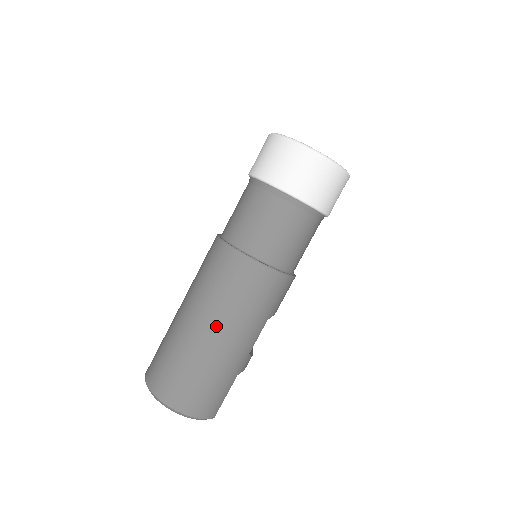
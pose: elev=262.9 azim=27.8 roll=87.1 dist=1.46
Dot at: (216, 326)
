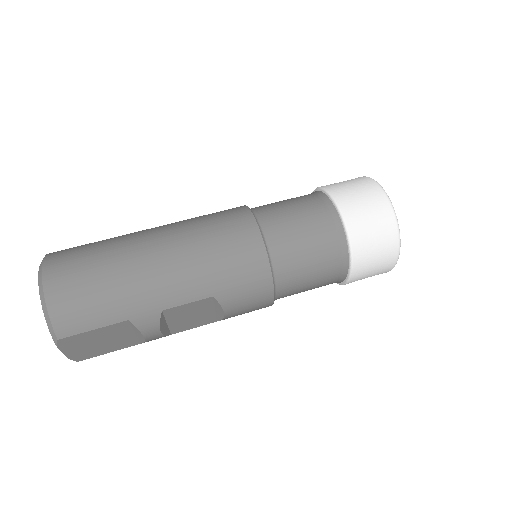
Dot at: (167, 244)
